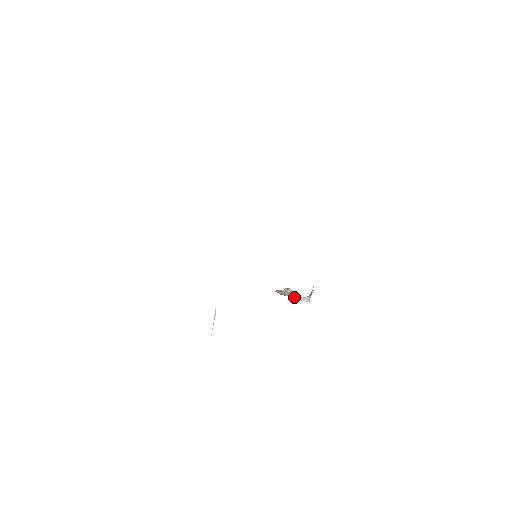
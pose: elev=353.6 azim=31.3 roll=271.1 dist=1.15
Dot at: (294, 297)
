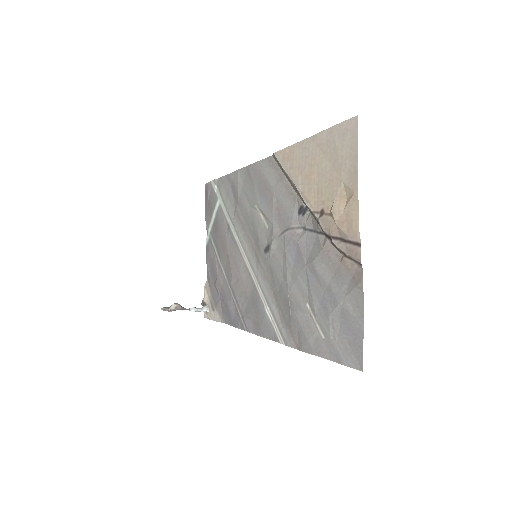
Dot at: (190, 310)
